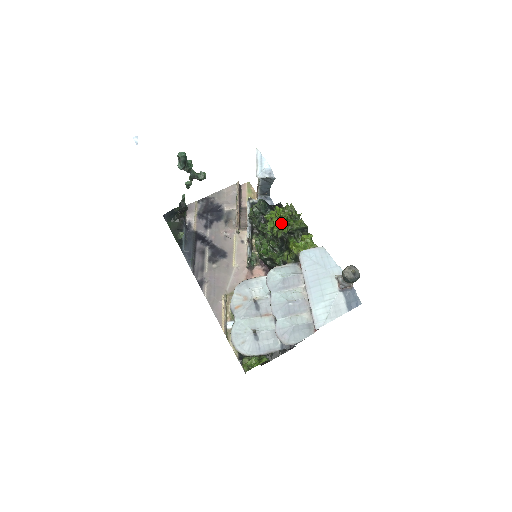
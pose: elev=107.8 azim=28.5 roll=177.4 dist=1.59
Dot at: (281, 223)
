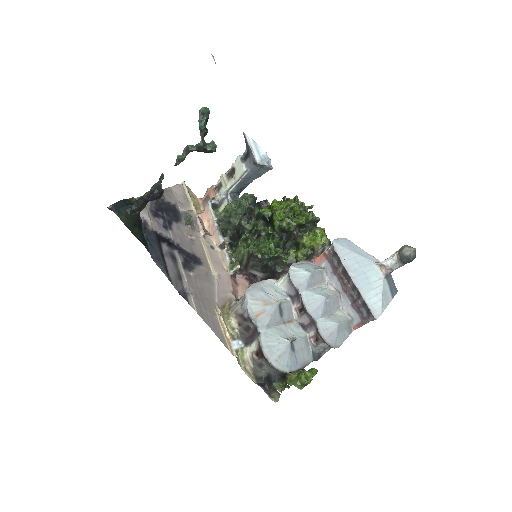
Dot at: (292, 215)
